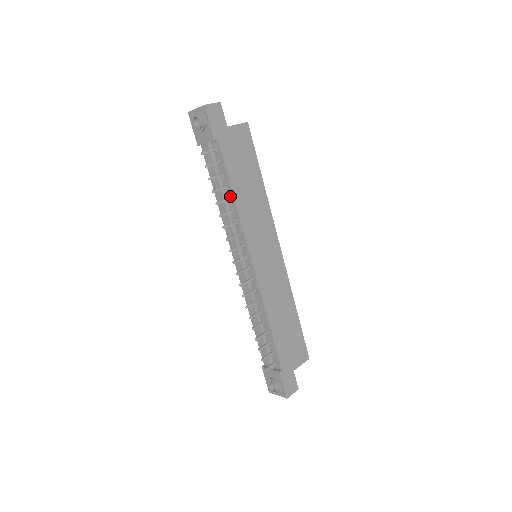
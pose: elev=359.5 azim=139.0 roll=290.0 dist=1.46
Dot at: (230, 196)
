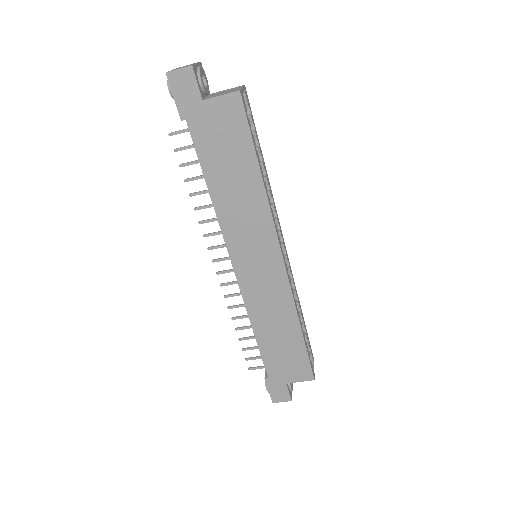
Dot at: (210, 188)
